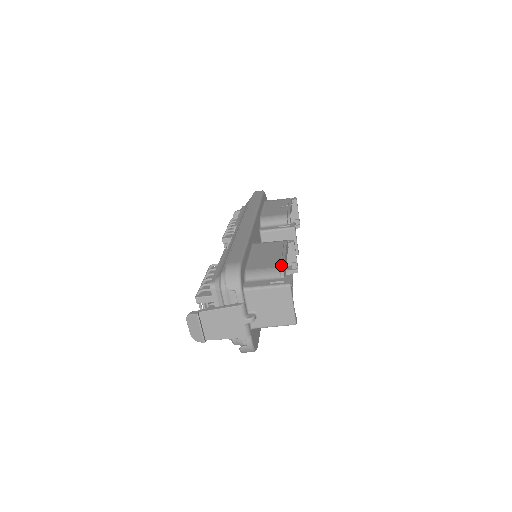
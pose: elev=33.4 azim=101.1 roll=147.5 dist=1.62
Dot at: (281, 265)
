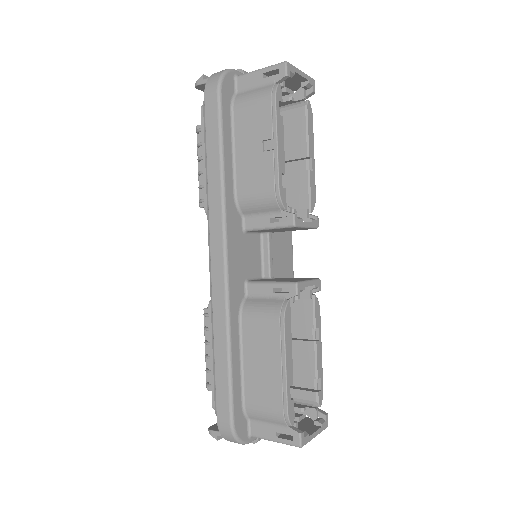
Dot at: (283, 408)
